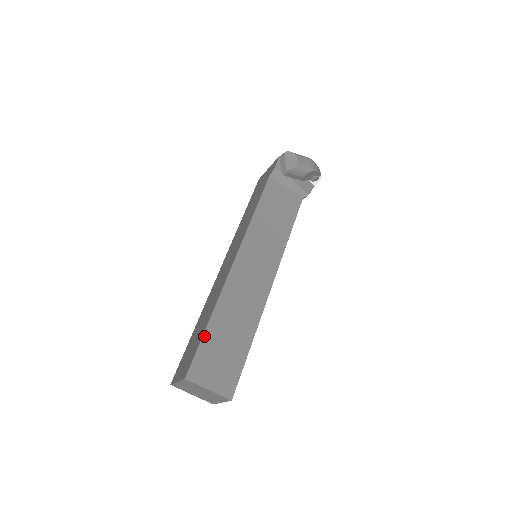
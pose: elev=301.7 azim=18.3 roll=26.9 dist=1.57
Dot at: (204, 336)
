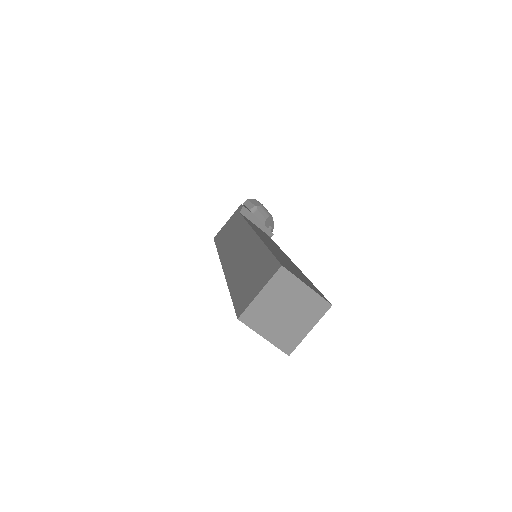
Dot at: (271, 252)
